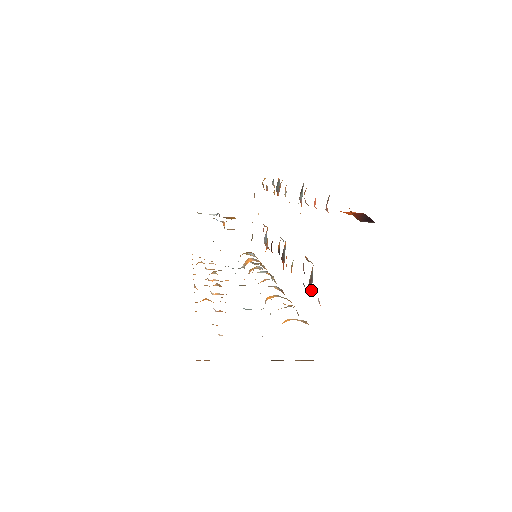
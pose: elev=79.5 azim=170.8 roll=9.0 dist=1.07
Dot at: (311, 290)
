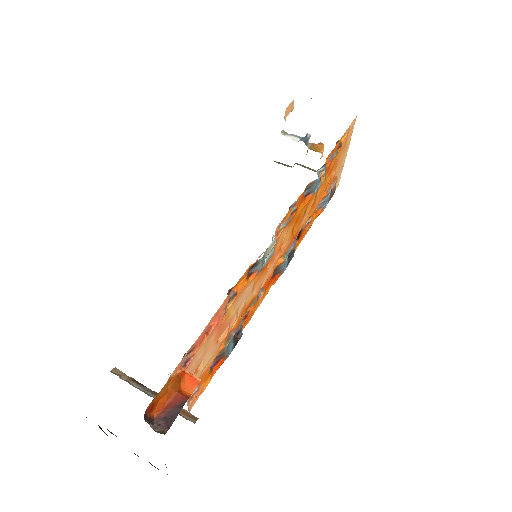
Dot at: (224, 358)
